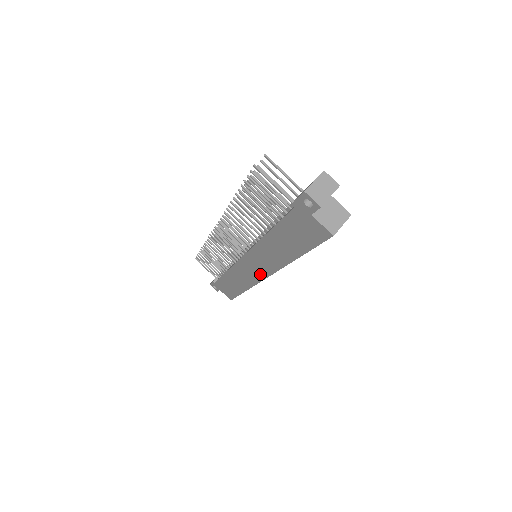
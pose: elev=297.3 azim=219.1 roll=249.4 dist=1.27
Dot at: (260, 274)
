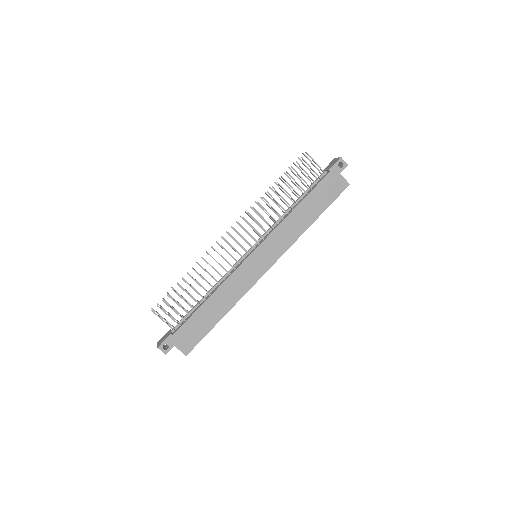
Dot at: (266, 265)
